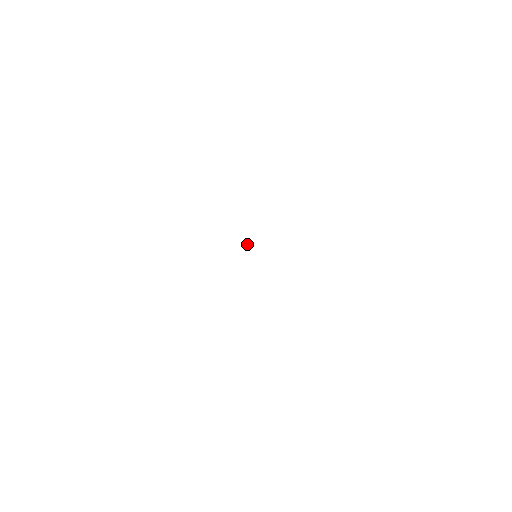
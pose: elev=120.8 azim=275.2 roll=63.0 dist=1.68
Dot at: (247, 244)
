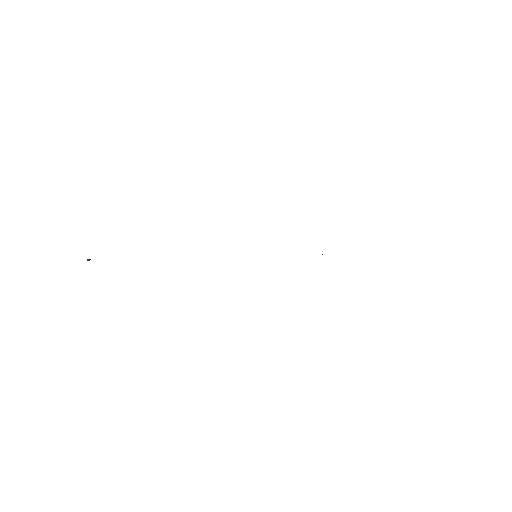
Dot at: (88, 259)
